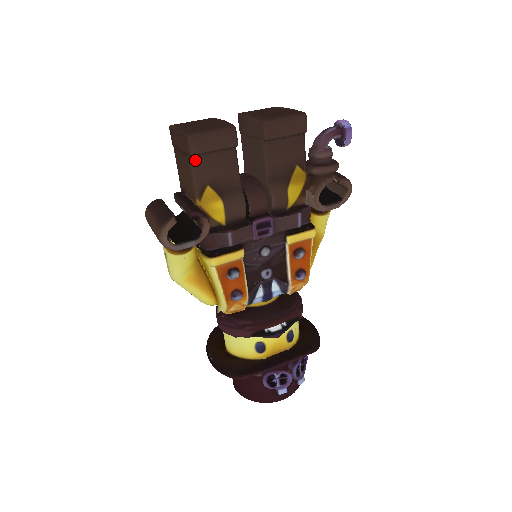
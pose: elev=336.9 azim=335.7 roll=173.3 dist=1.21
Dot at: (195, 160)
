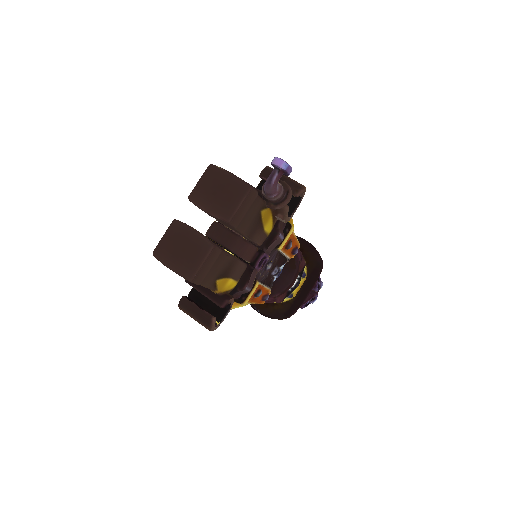
Dot at: occluded
